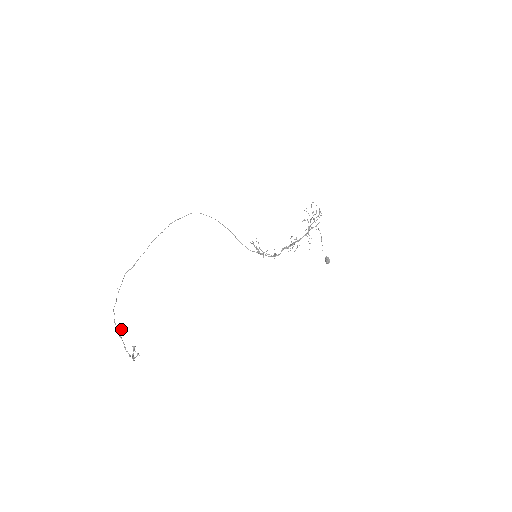
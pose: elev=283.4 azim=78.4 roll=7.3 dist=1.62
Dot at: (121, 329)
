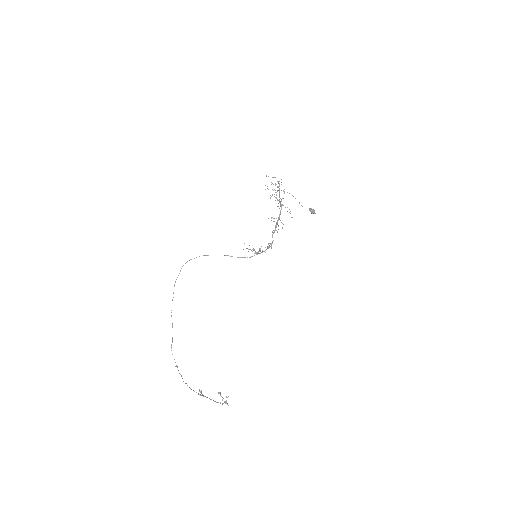
Dot at: (200, 391)
